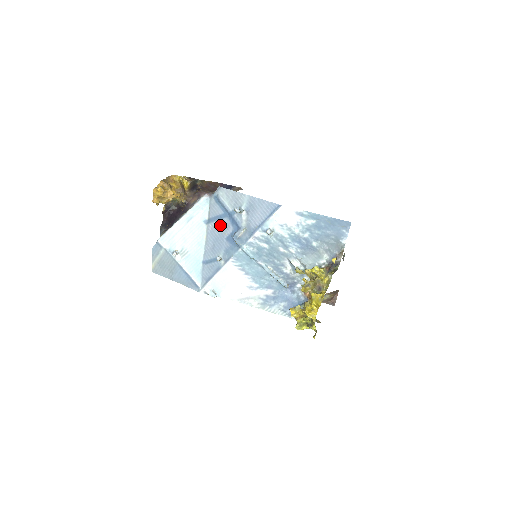
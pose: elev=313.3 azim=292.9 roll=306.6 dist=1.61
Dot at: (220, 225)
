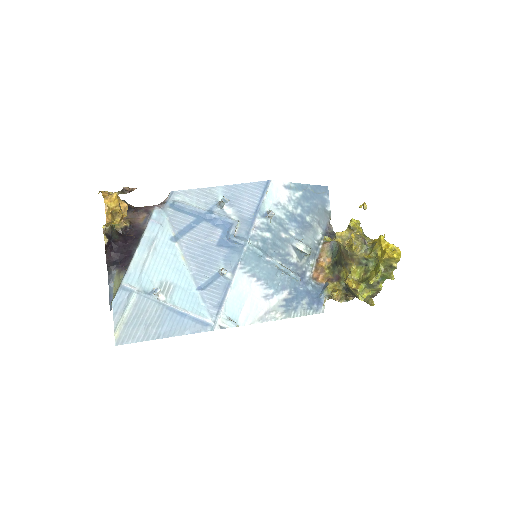
Dot at: (198, 234)
